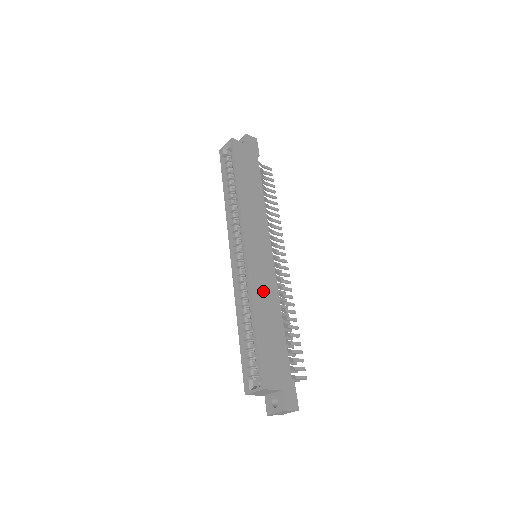
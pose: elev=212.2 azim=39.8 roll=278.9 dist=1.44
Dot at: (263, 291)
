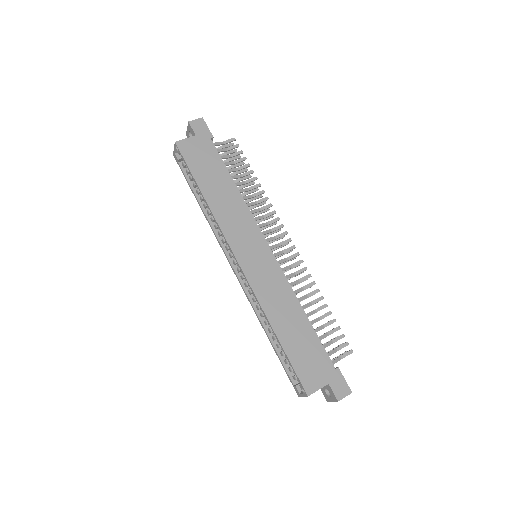
Dot at: (274, 297)
